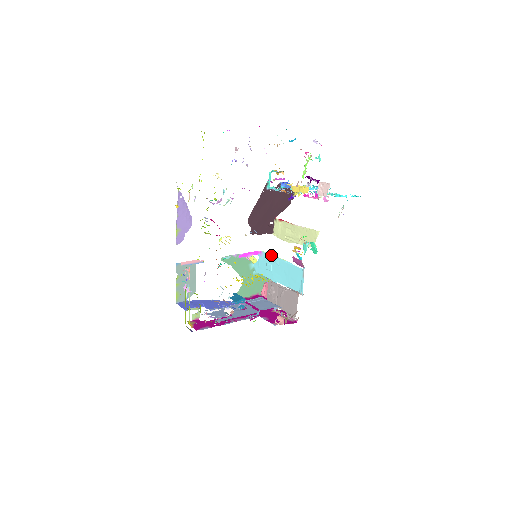
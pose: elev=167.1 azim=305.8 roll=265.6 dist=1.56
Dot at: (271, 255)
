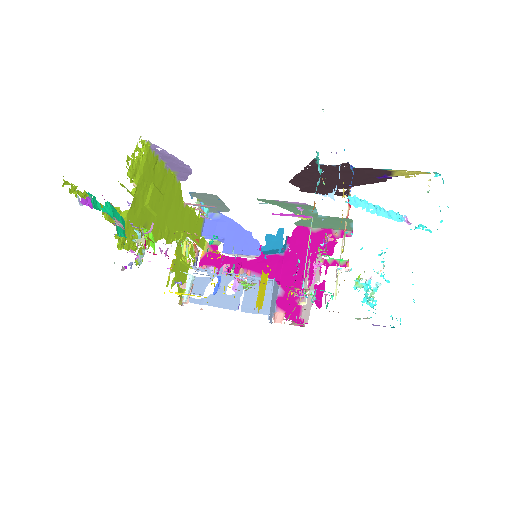
Dot at: (308, 242)
